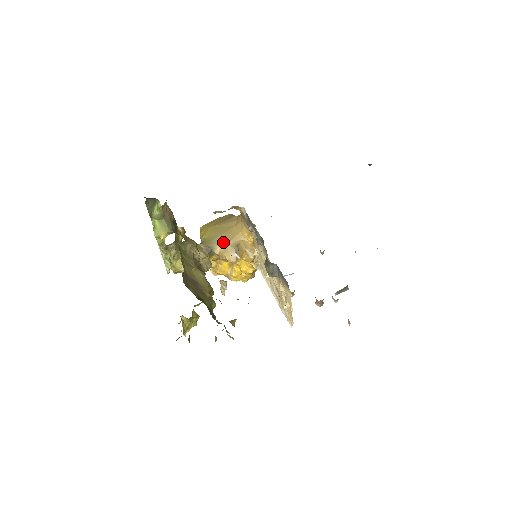
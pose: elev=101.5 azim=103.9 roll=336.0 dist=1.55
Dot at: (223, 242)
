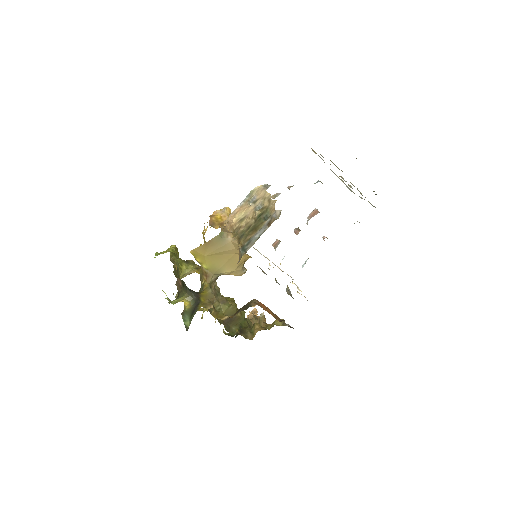
Dot at: (230, 270)
